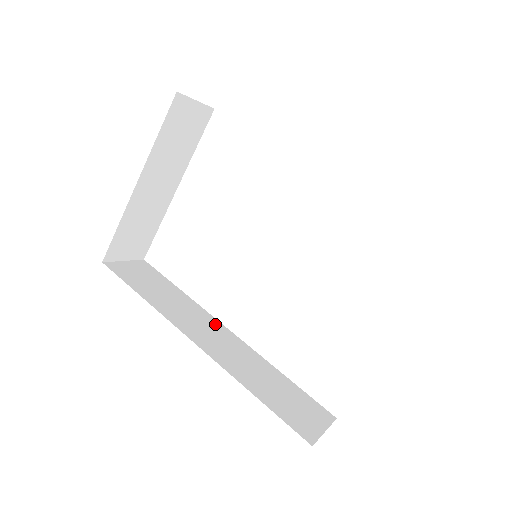
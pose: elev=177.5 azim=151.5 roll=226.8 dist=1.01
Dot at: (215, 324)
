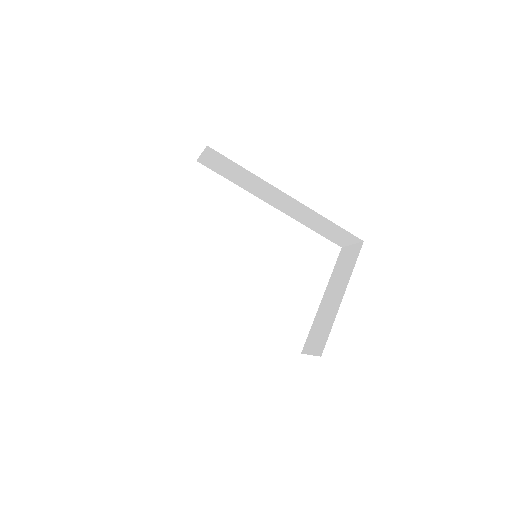
Dot at: occluded
